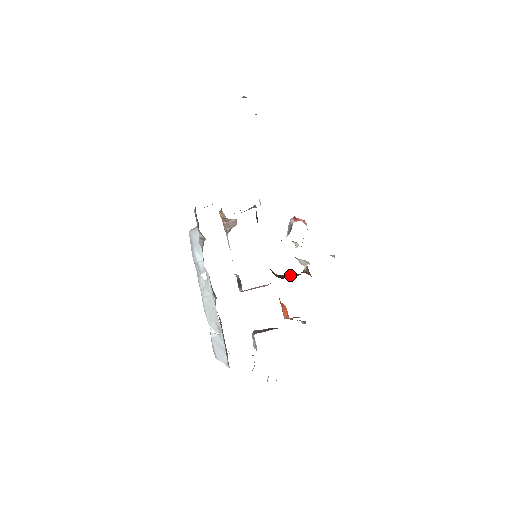
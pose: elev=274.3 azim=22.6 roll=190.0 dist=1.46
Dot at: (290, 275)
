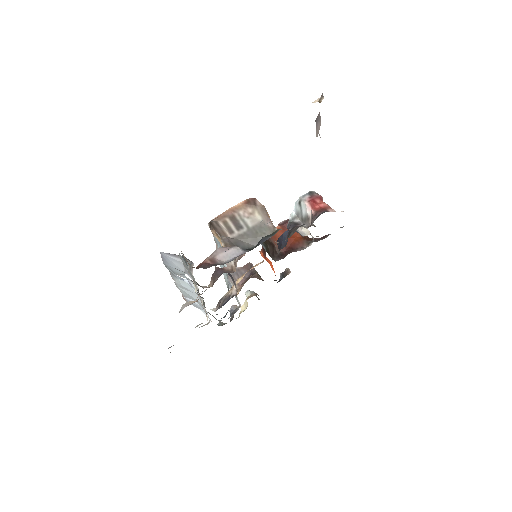
Dot at: (281, 233)
